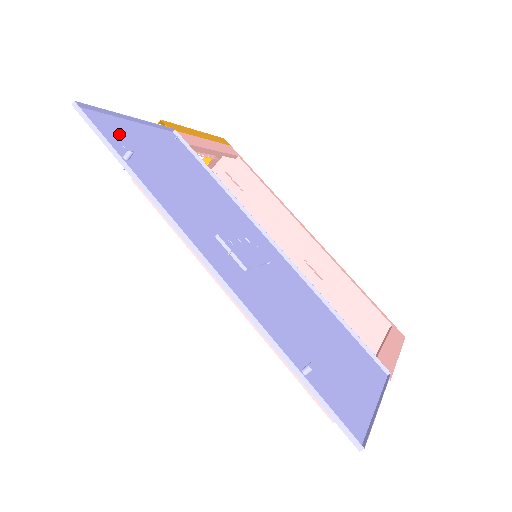
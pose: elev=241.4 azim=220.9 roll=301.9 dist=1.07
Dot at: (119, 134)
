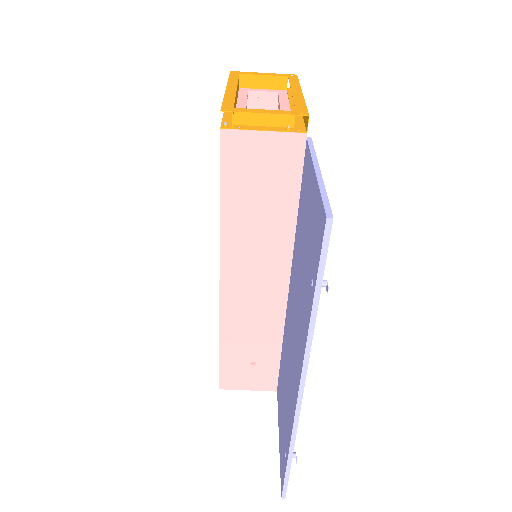
Dot at: (316, 228)
